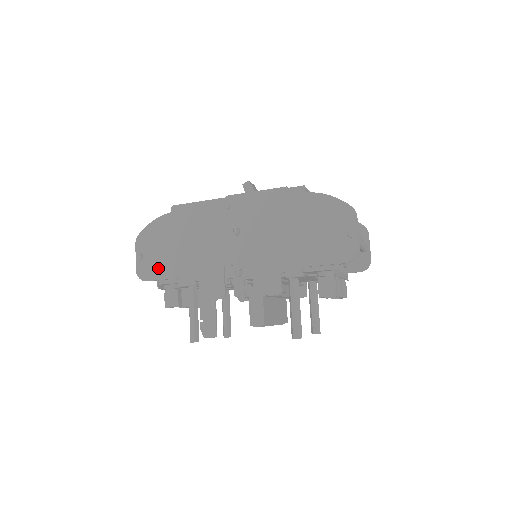
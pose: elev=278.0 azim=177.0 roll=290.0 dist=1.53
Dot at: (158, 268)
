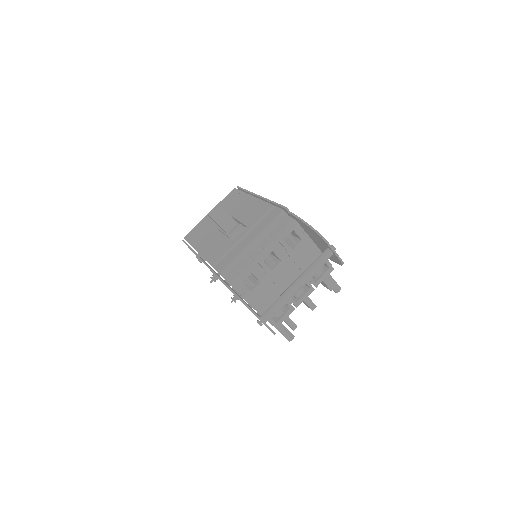
Dot at: occluded
